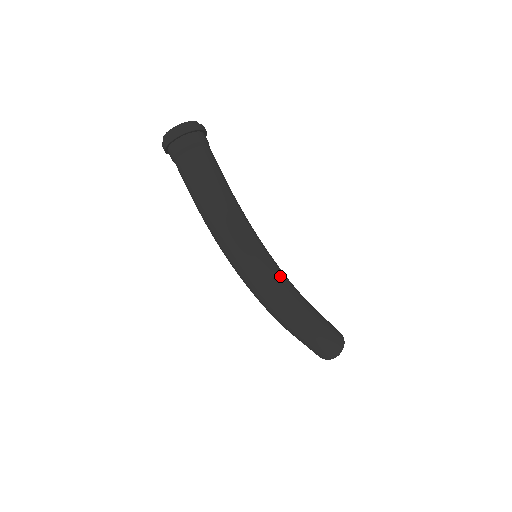
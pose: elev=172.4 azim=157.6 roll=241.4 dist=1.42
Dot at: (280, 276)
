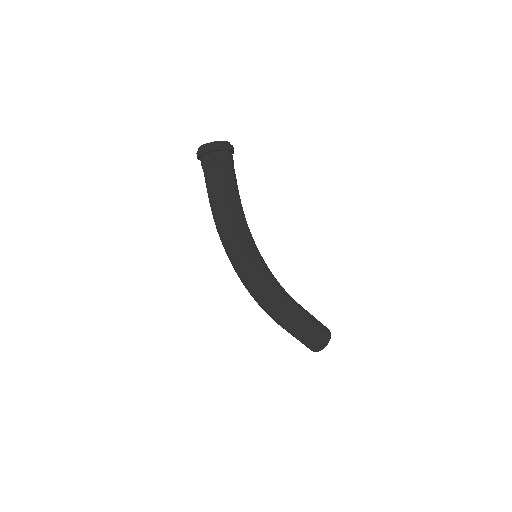
Dot at: (263, 279)
